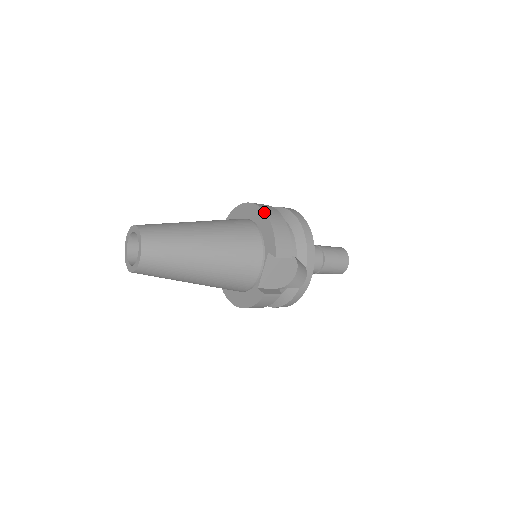
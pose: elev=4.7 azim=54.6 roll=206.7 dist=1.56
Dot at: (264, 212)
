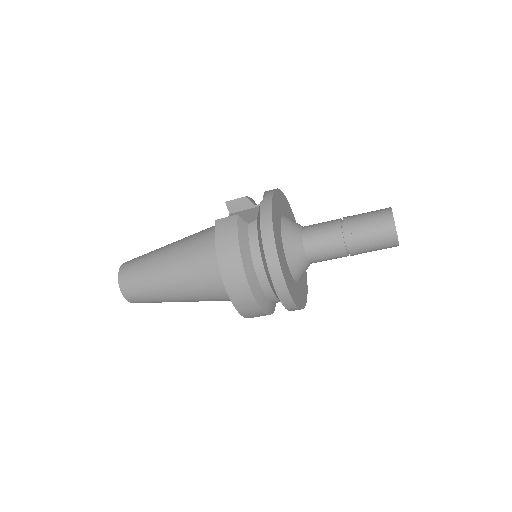
Dot at: occluded
